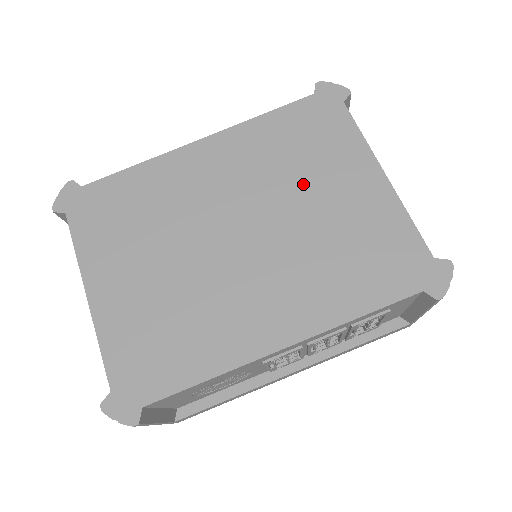
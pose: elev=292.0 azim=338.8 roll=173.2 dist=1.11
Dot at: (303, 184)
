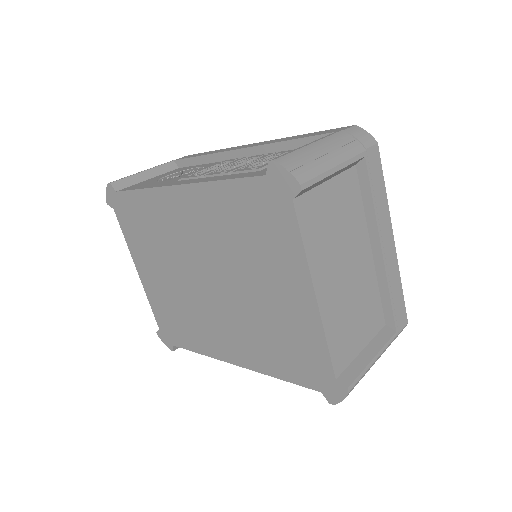
Dot at: (250, 268)
